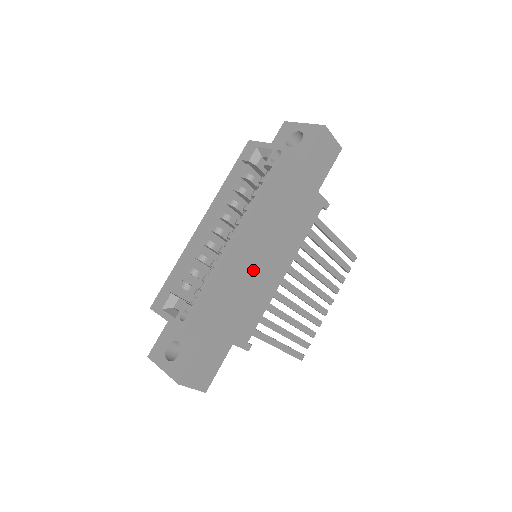
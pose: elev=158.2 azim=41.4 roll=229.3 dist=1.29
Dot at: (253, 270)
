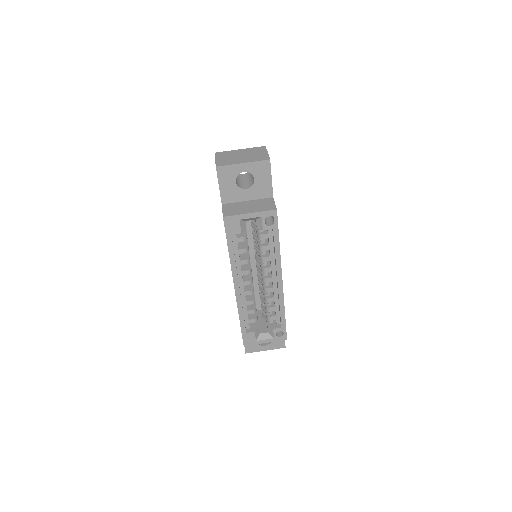
Dot at: occluded
